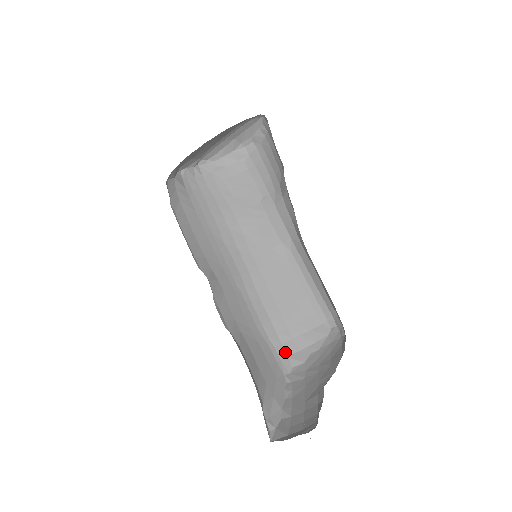
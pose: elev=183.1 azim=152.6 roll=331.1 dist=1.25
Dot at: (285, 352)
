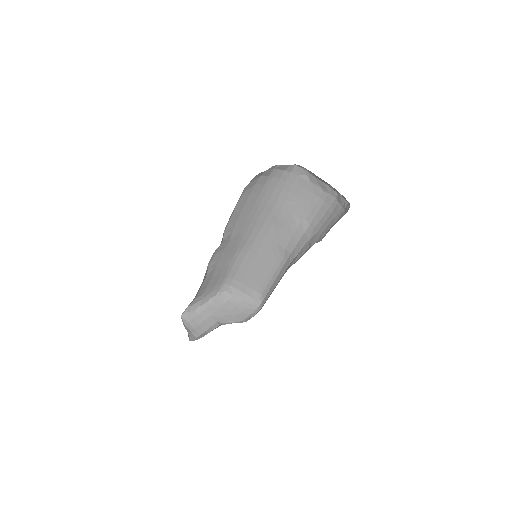
Dot at: (231, 283)
